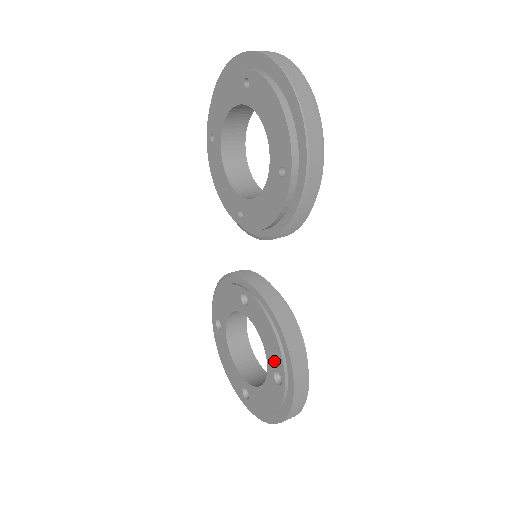
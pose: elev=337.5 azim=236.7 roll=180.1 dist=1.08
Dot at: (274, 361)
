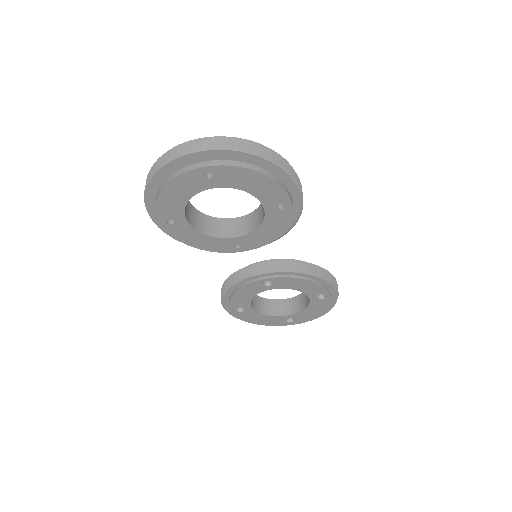
Dot at: (315, 292)
